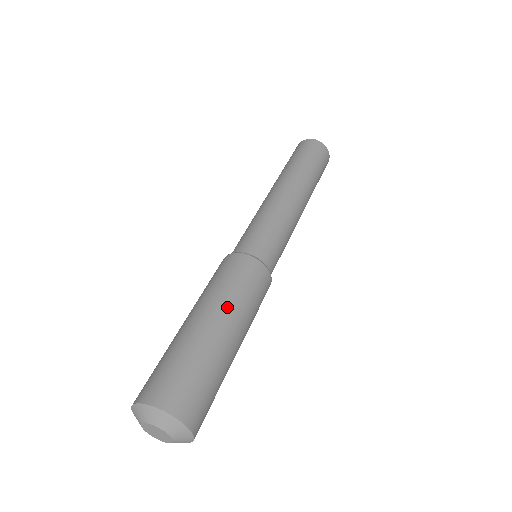
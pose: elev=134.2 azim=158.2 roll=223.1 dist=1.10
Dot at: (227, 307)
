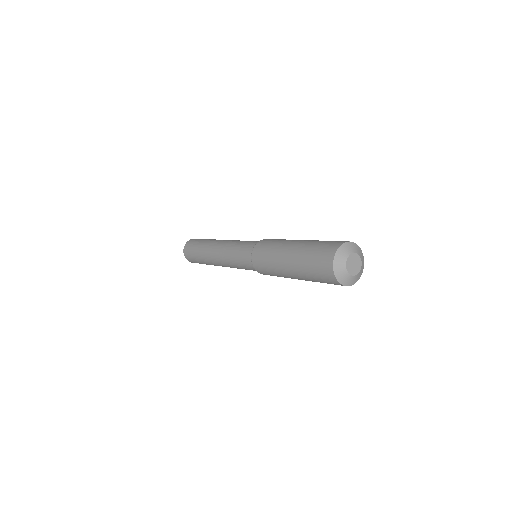
Dot at: occluded
